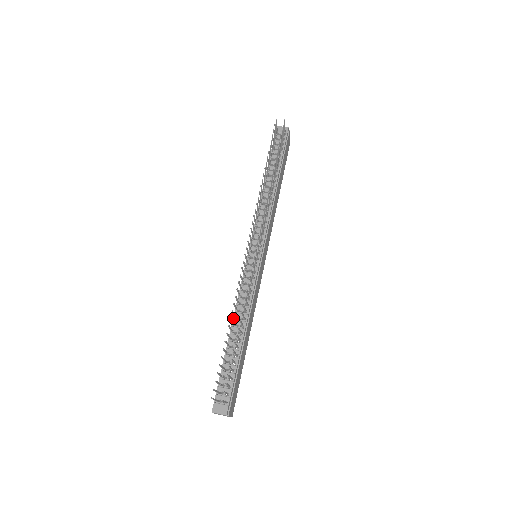
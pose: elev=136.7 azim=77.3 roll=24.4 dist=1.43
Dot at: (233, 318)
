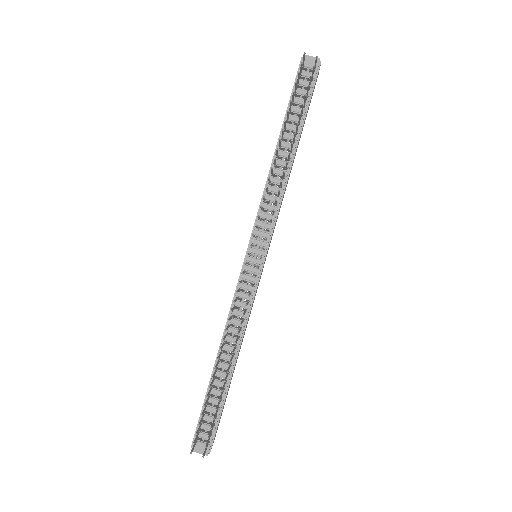
Dot at: (221, 342)
